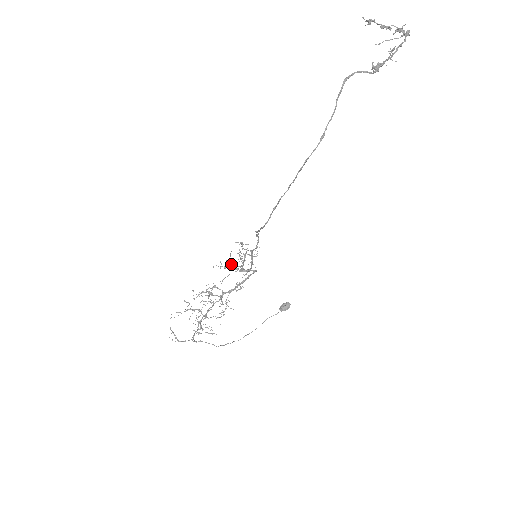
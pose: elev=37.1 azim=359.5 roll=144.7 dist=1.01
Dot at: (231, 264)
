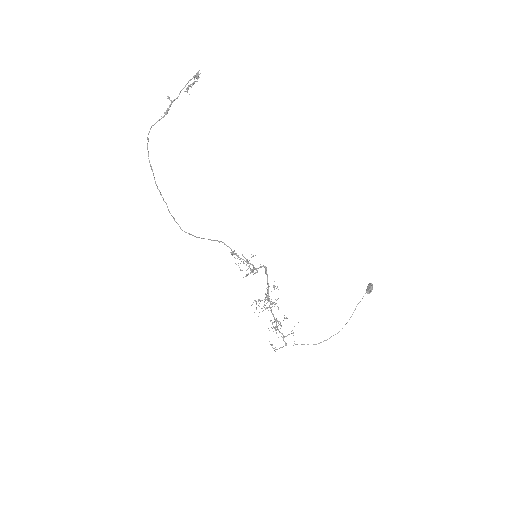
Dot at: occluded
